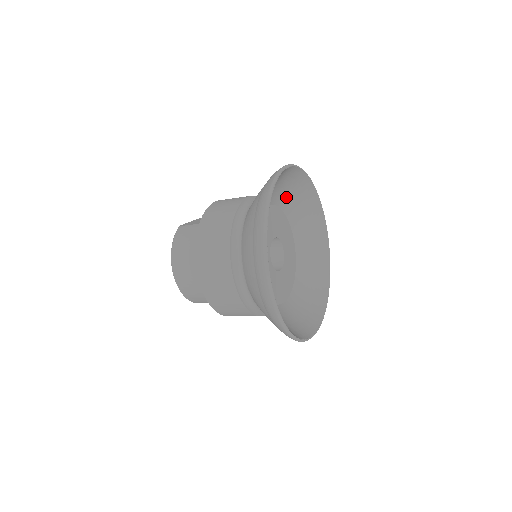
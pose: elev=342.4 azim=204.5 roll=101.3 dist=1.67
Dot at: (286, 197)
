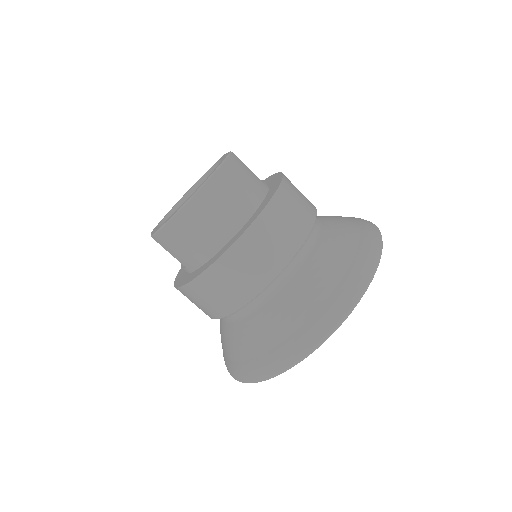
Dot at: occluded
